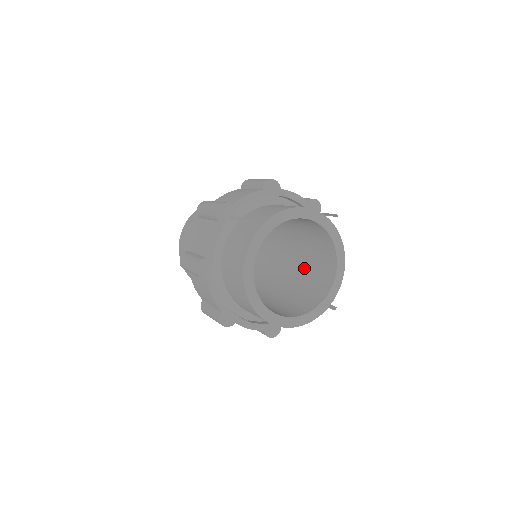
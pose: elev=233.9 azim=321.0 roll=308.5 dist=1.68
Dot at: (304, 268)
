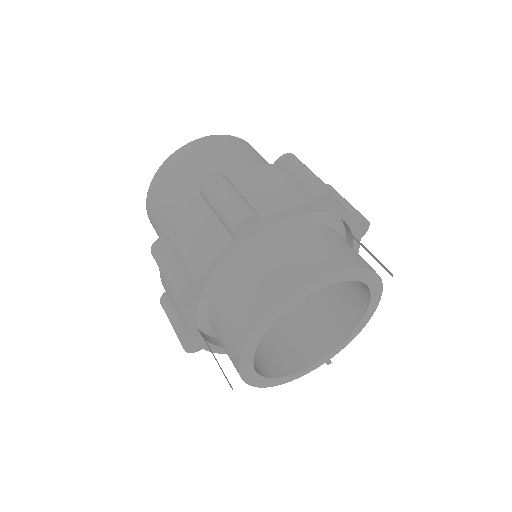
Dot at: occluded
